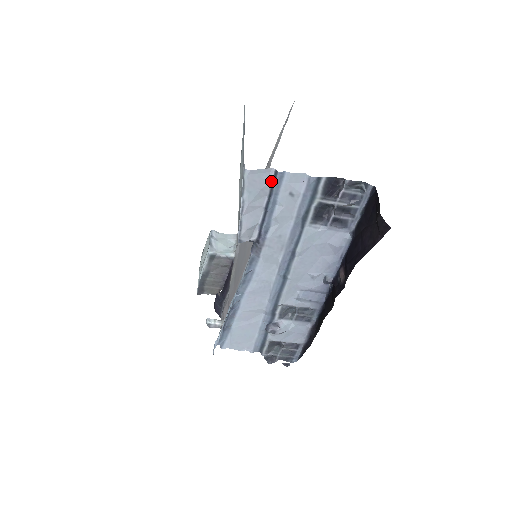
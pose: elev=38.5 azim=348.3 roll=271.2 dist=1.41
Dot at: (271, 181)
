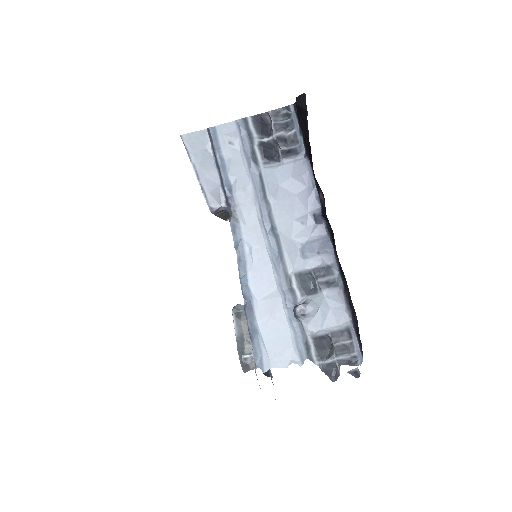
Dot at: (209, 140)
